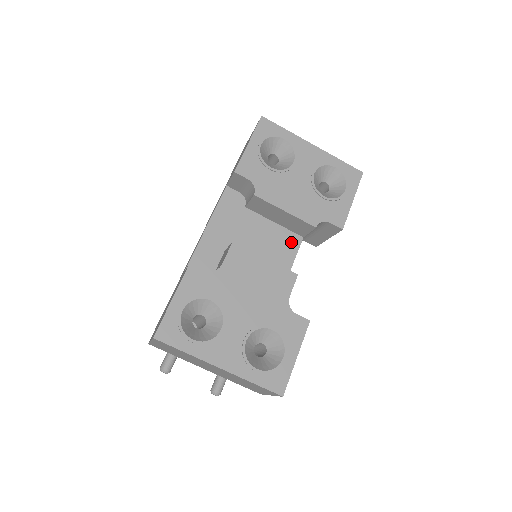
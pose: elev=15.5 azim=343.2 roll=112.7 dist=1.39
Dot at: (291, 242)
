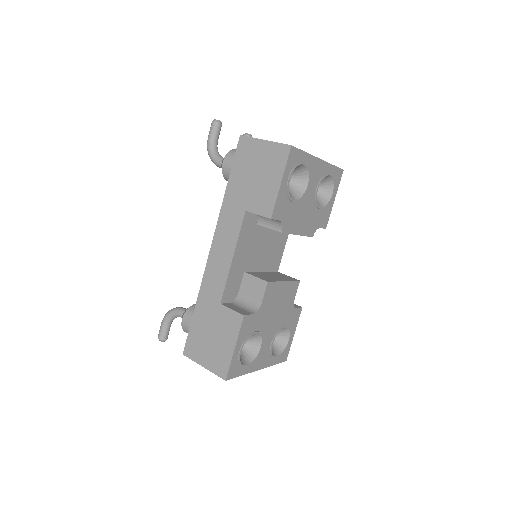
Dot at: (283, 238)
